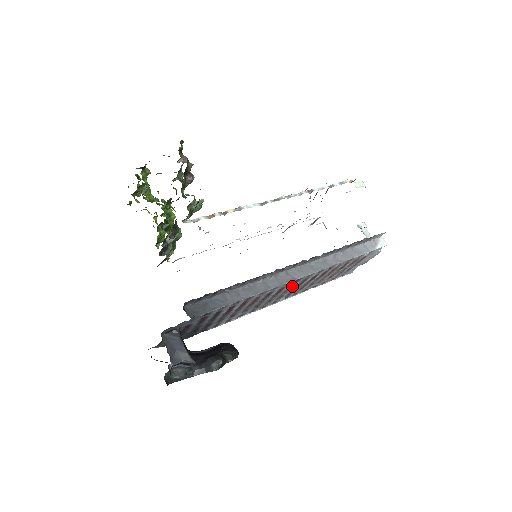
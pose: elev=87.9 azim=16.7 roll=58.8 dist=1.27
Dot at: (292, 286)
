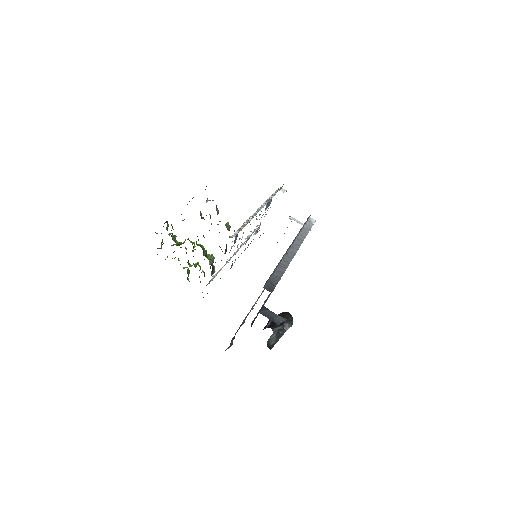
Dot at: occluded
